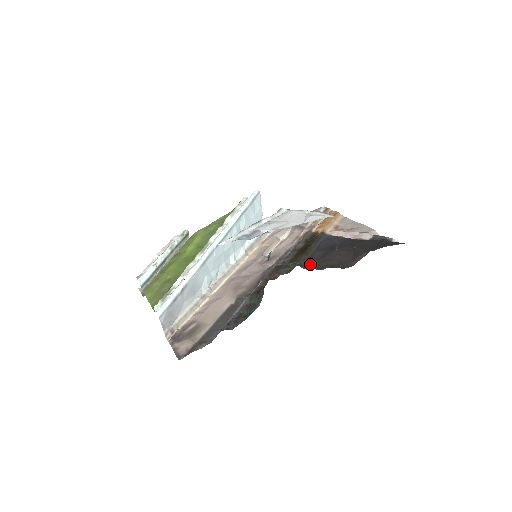
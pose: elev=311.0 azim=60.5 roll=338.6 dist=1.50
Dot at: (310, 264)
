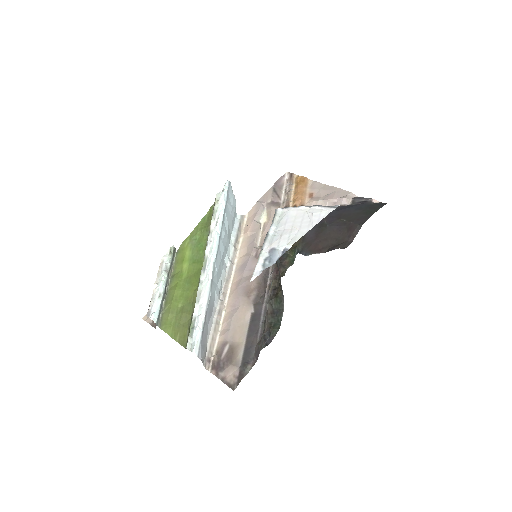
Dot at: (308, 248)
